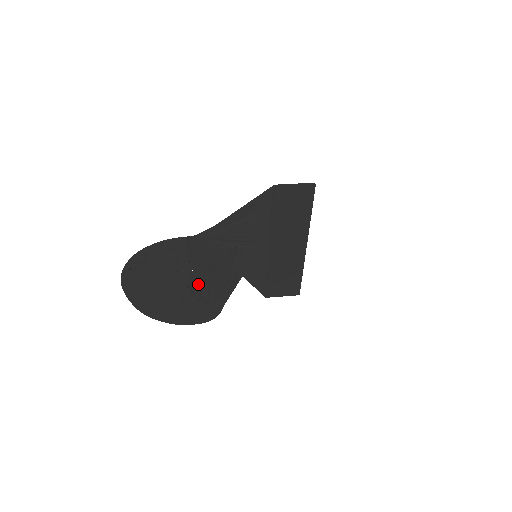
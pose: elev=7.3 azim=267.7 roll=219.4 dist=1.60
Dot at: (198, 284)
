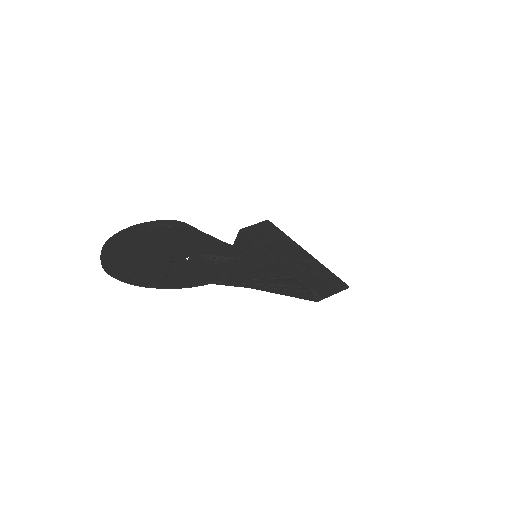
Dot at: (184, 248)
